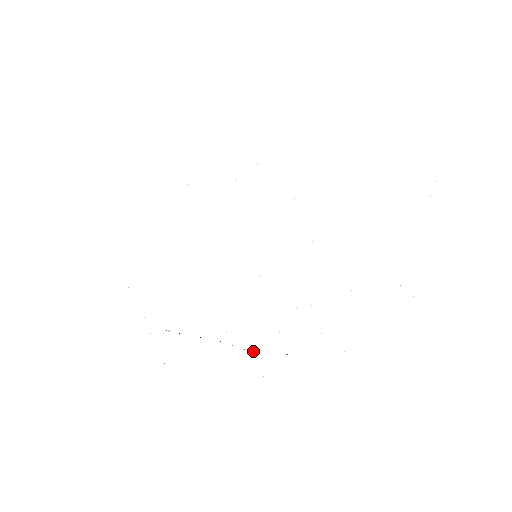
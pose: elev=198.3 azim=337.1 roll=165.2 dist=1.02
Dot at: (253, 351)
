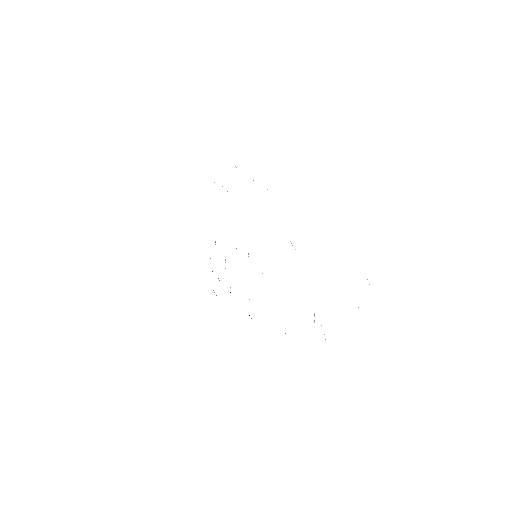
Dot at: (249, 315)
